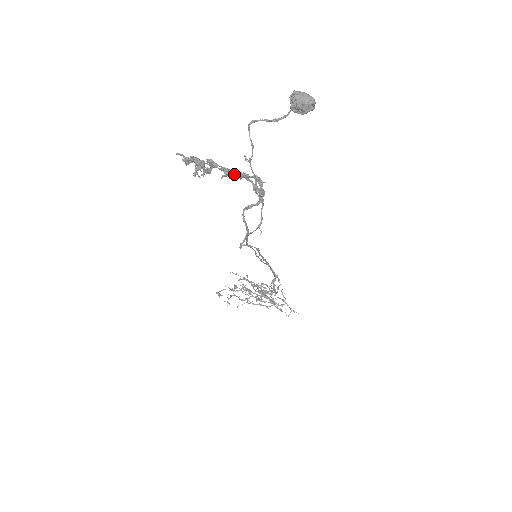
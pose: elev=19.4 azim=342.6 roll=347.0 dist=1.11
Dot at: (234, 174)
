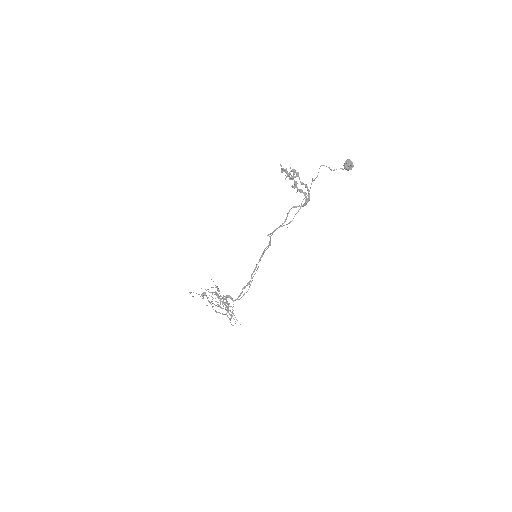
Dot at: (304, 184)
